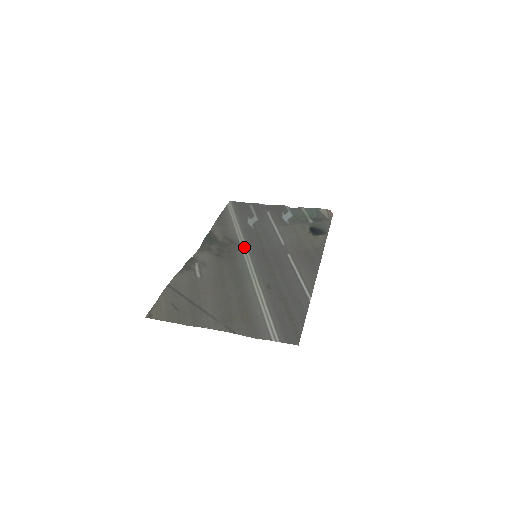
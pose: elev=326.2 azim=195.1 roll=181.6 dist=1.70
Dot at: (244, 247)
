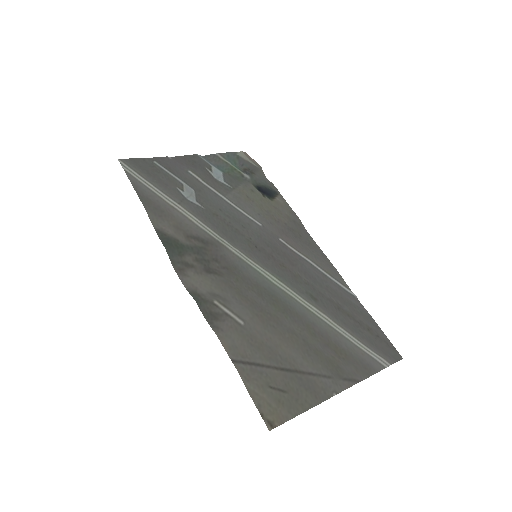
Dot at: (230, 246)
